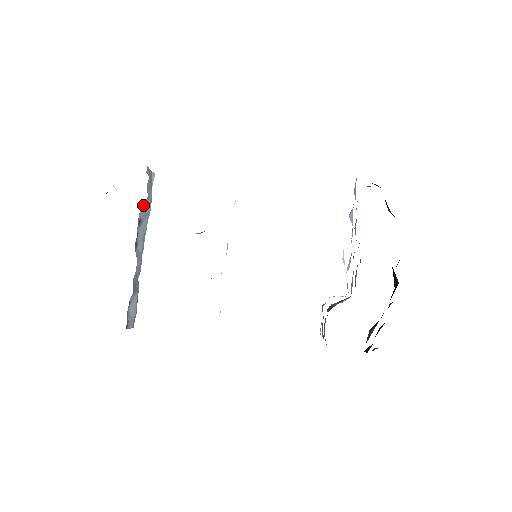
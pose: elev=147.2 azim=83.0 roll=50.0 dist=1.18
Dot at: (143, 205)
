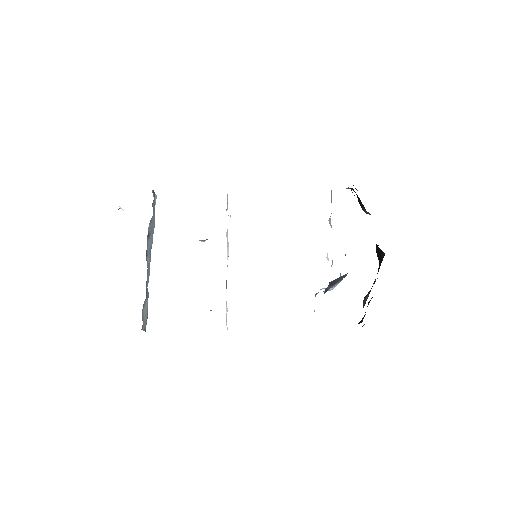
Dot at: (150, 221)
